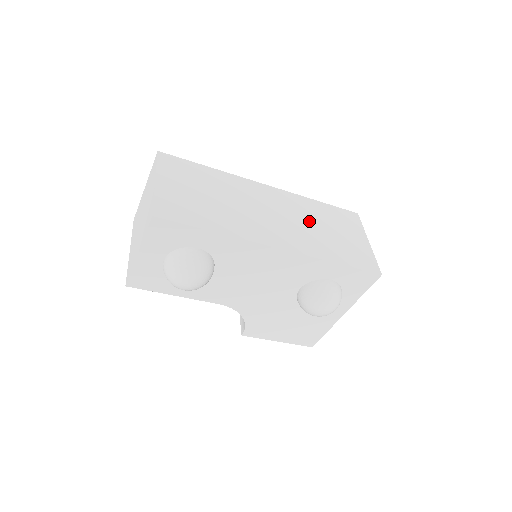
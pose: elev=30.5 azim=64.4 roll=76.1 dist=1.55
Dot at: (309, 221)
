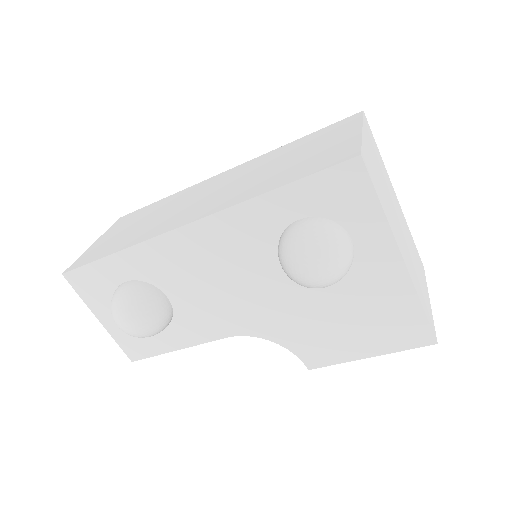
Dot at: (260, 170)
